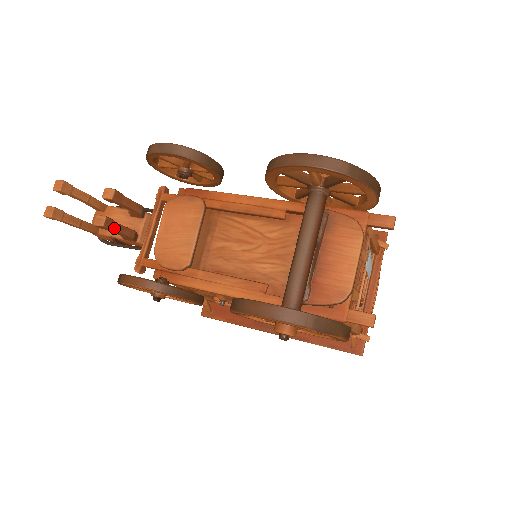
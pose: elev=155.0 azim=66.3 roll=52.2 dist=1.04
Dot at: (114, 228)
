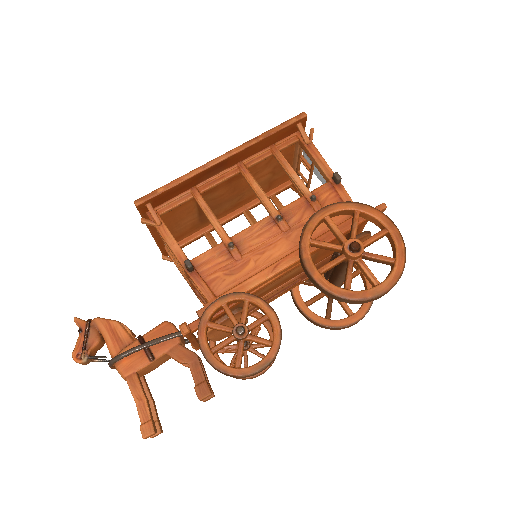
Dot at: (209, 383)
